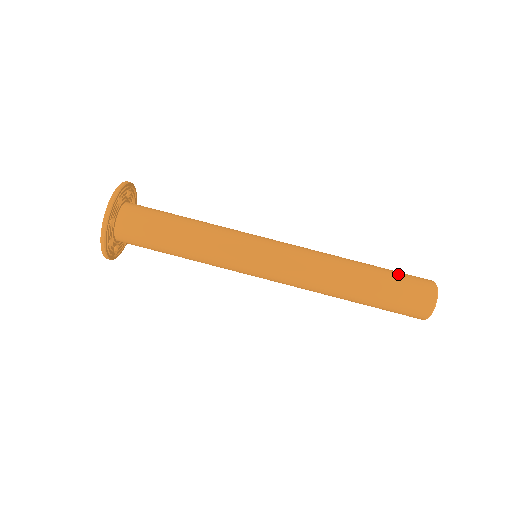
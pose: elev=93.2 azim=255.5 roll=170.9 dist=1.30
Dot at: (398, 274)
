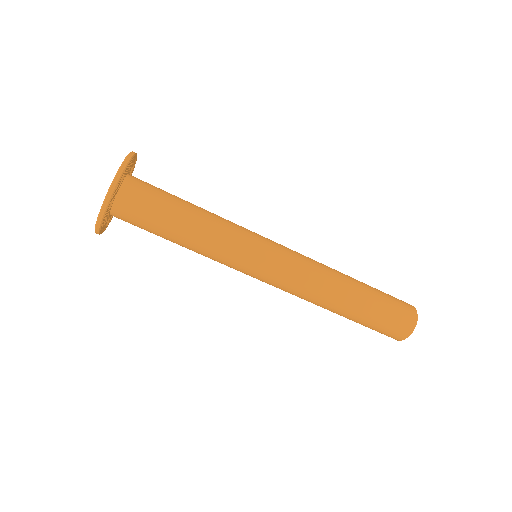
Dot at: (387, 299)
